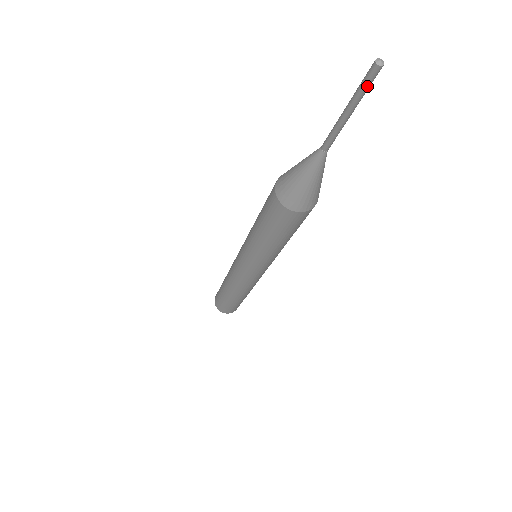
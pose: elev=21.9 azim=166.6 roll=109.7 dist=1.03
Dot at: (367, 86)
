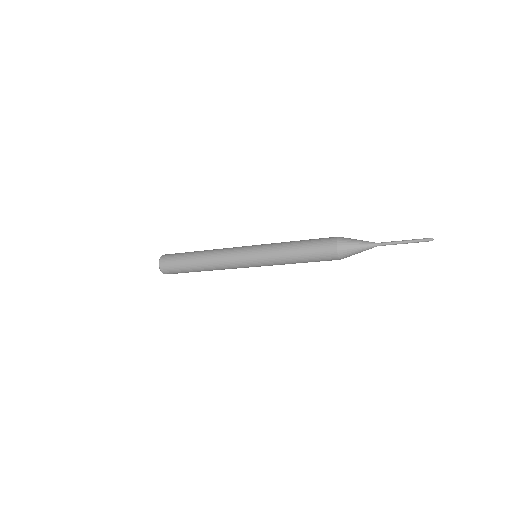
Dot at: occluded
